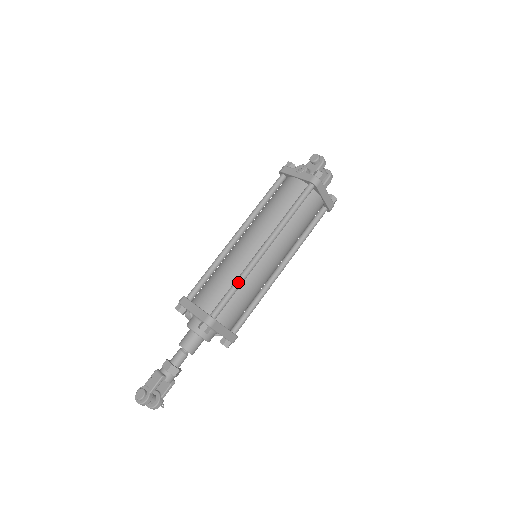
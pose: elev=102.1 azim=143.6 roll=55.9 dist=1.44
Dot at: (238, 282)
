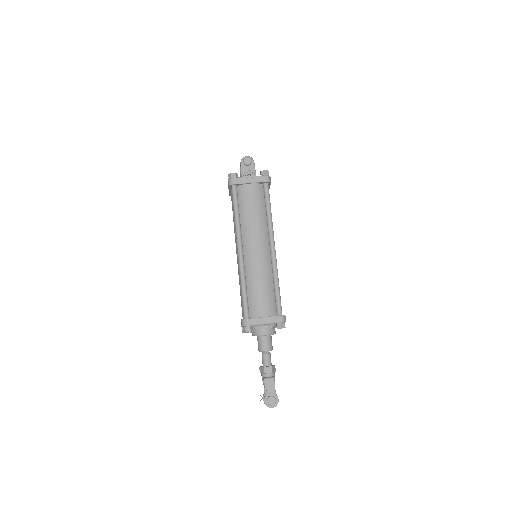
Dot at: (278, 281)
